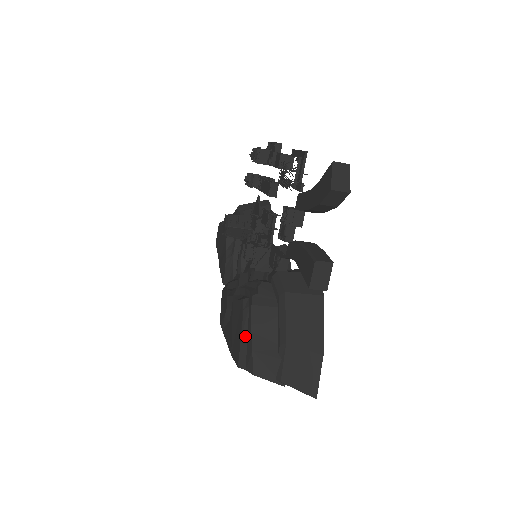
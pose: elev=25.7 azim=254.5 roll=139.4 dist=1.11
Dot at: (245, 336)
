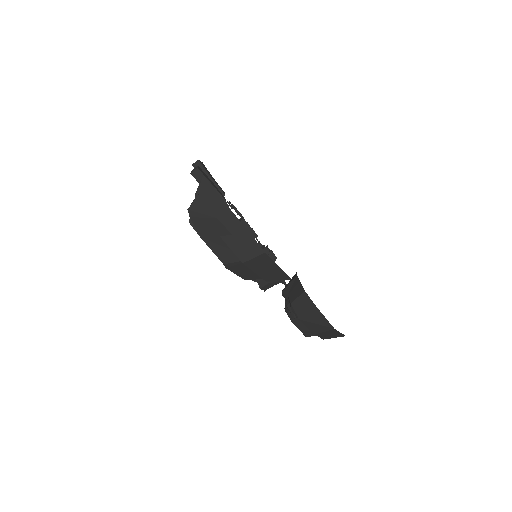
Dot at: occluded
